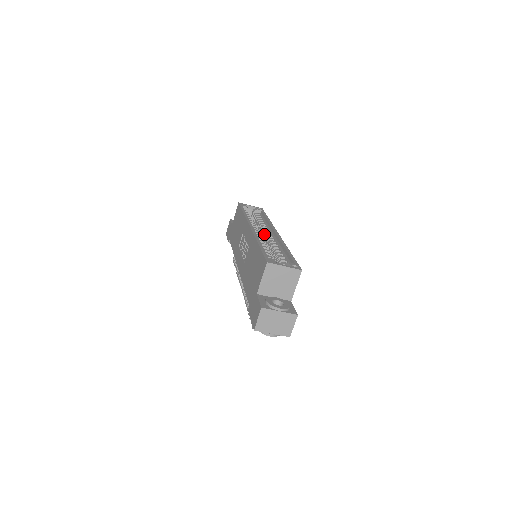
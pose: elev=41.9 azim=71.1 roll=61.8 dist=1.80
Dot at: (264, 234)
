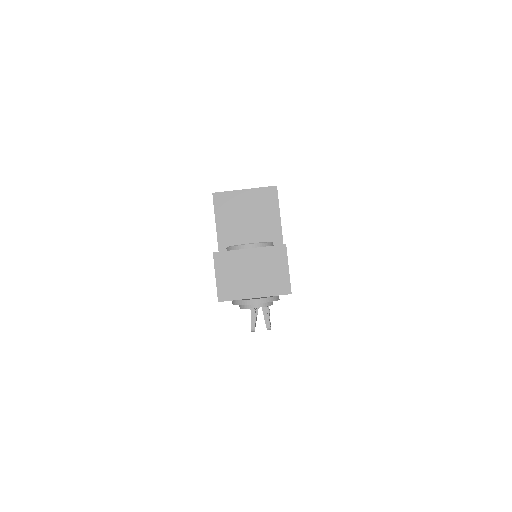
Dot at: occluded
